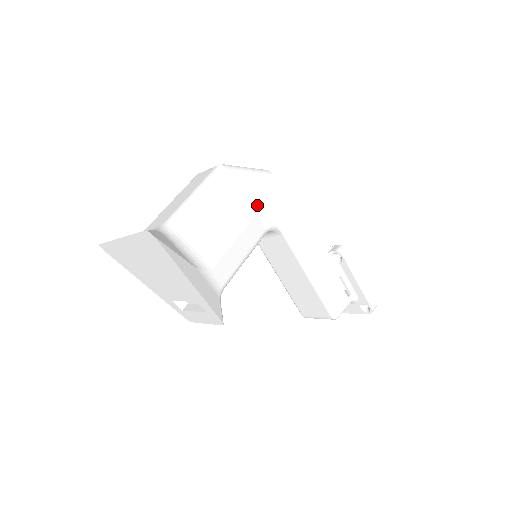
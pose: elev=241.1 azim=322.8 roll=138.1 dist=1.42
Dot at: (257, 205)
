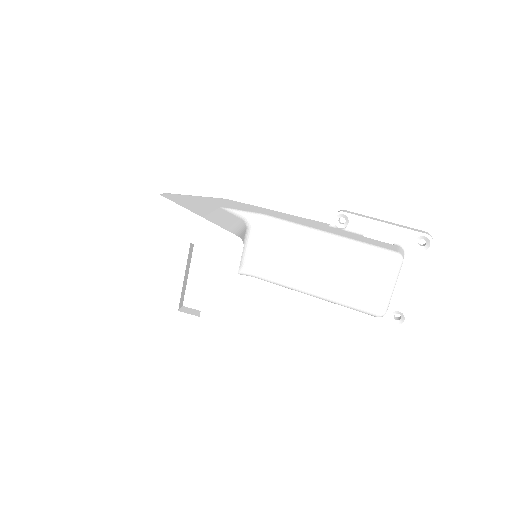
Dot at: (216, 205)
